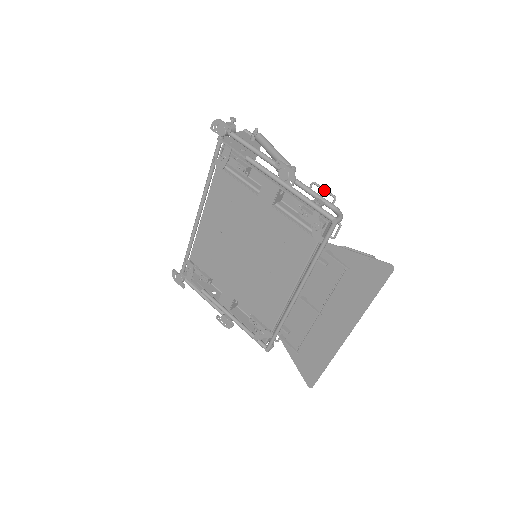
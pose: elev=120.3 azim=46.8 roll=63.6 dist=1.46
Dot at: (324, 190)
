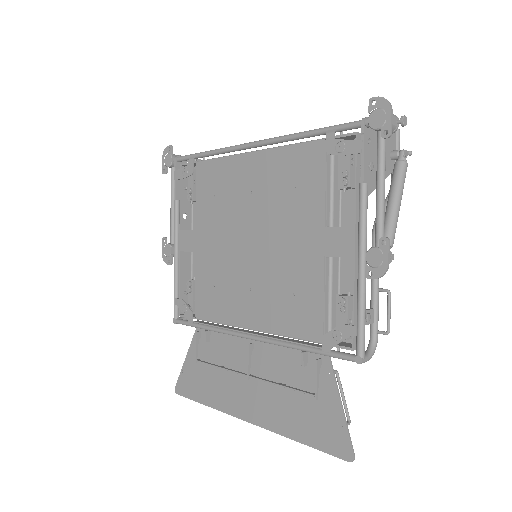
Dot at: (389, 313)
